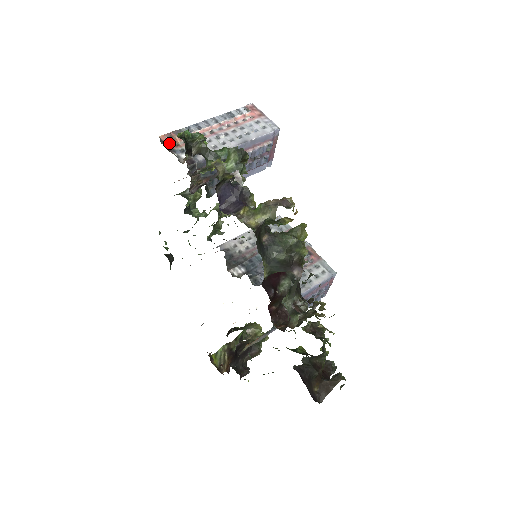
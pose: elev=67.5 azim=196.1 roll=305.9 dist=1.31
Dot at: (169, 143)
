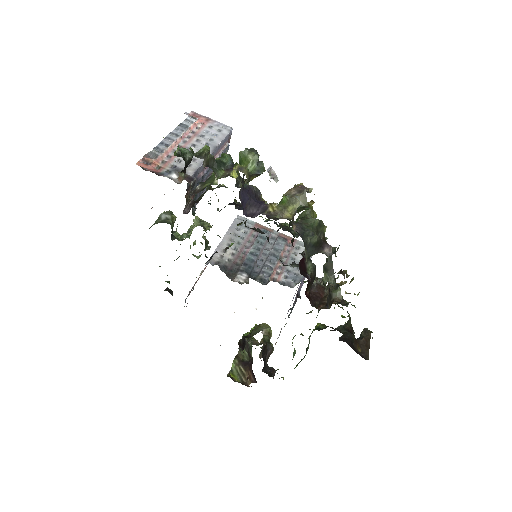
Dot at: (150, 168)
